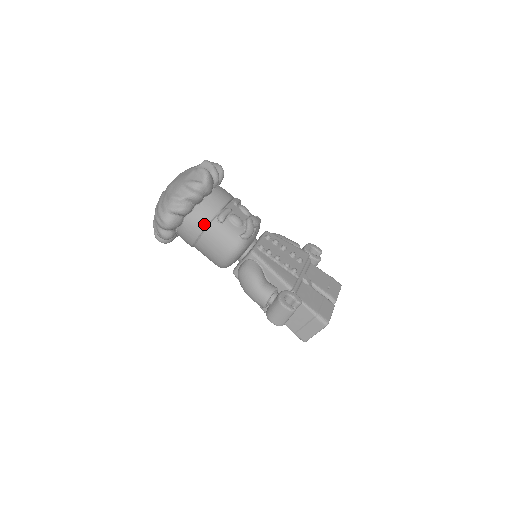
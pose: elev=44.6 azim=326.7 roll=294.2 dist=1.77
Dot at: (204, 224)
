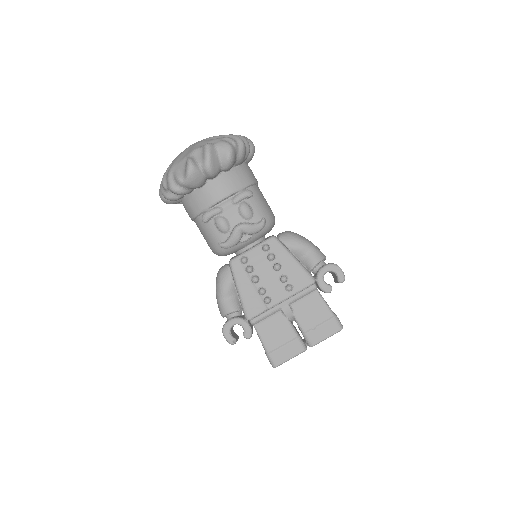
Dot at: (192, 215)
